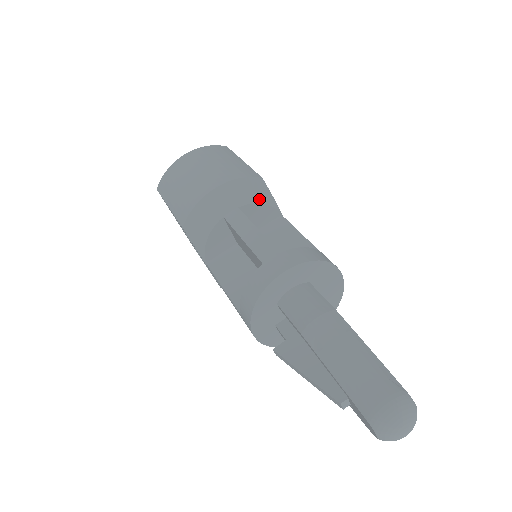
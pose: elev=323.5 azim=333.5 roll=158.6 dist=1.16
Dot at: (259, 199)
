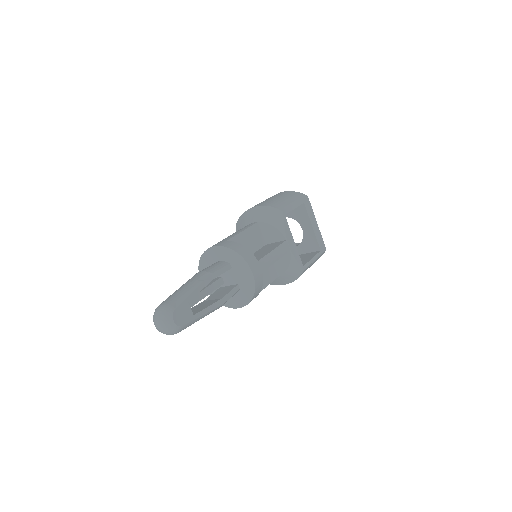
Dot at: (272, 222)
